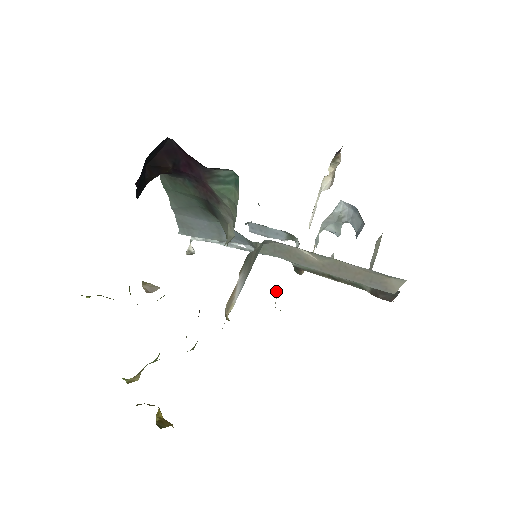
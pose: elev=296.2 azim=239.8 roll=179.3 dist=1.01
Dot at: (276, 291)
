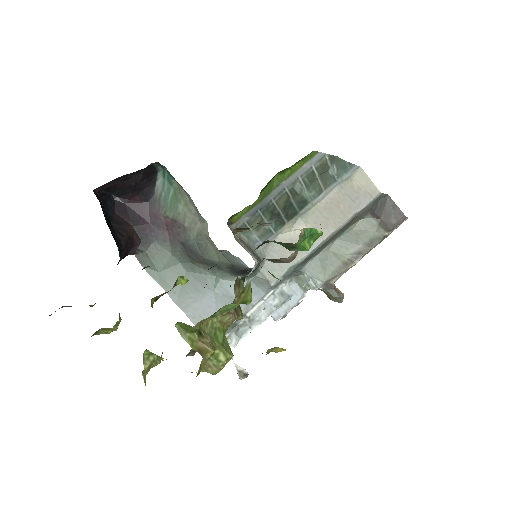
Dot at: occluded
